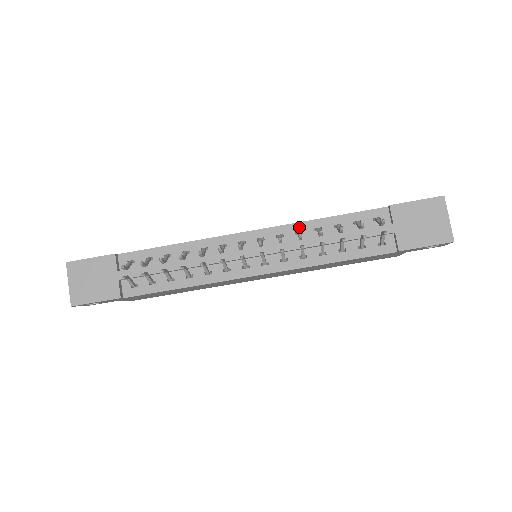
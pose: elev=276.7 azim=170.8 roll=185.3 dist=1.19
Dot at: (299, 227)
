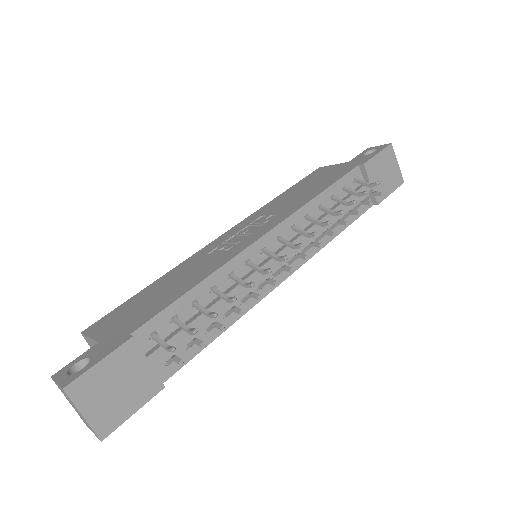
Dot at: (304, 211)
